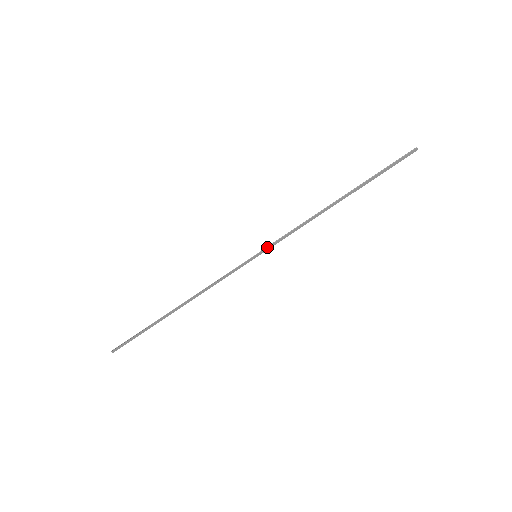
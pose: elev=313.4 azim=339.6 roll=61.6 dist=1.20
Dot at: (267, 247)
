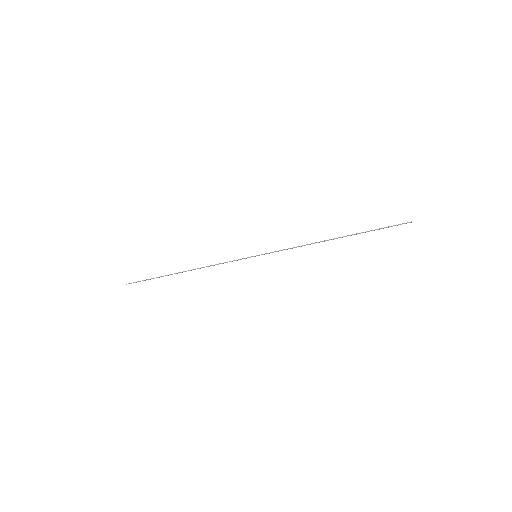
Dot at: occluded
